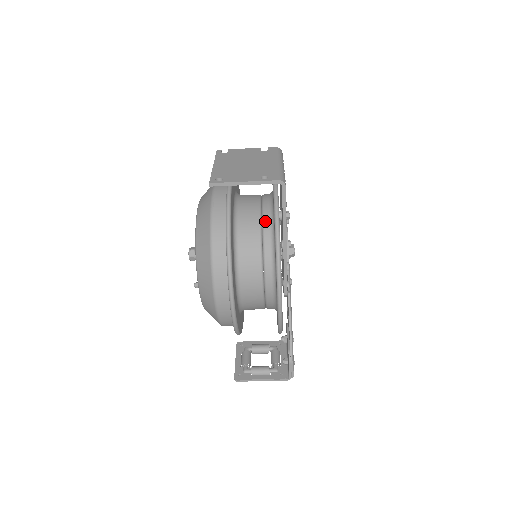
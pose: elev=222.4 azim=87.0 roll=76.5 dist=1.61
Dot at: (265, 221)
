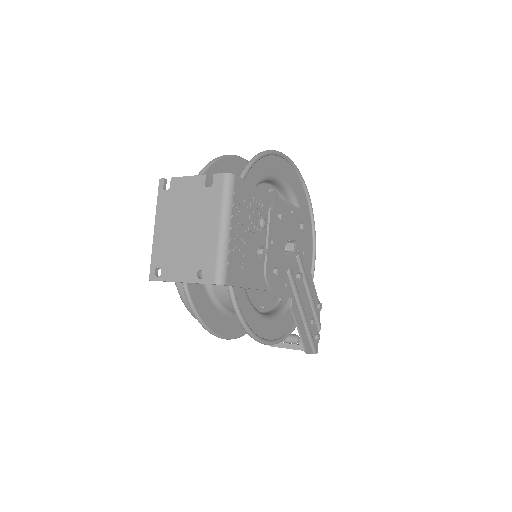
Dot at: occluded
